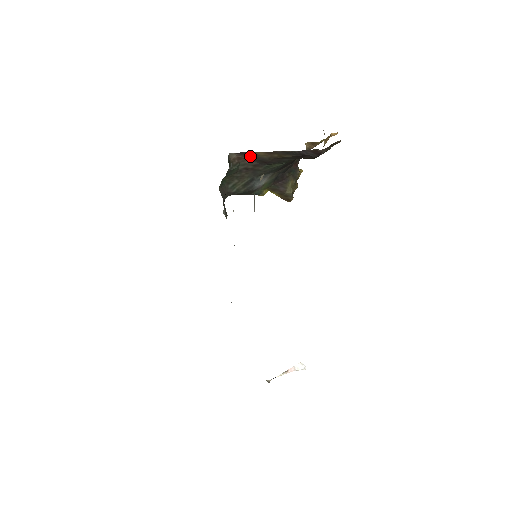
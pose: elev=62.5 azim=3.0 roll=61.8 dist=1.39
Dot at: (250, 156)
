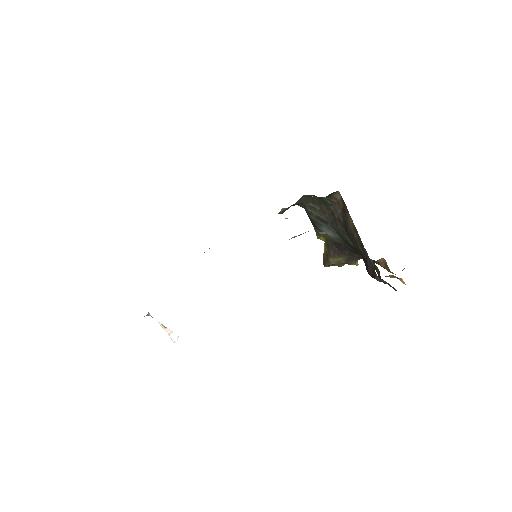
Dot at: (345, 212)
